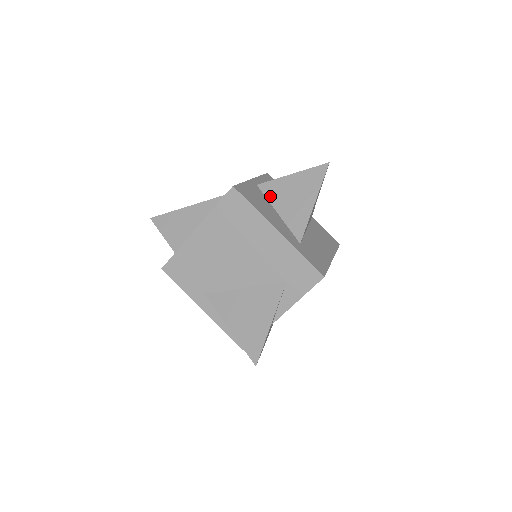
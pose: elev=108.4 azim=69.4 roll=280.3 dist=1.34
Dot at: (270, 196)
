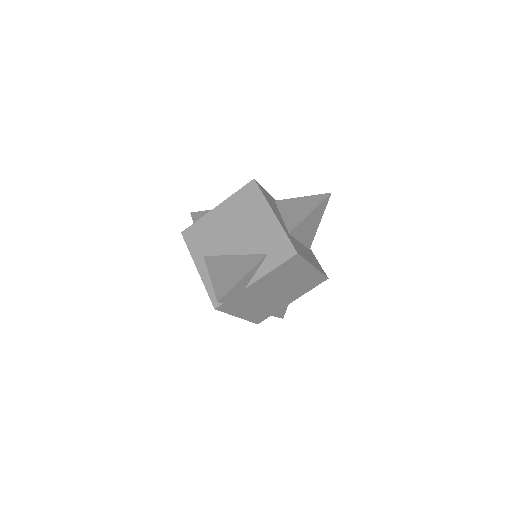
Dot at: (281, 207)
